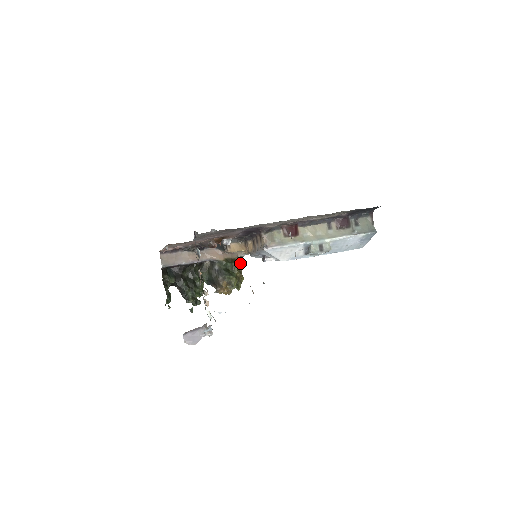
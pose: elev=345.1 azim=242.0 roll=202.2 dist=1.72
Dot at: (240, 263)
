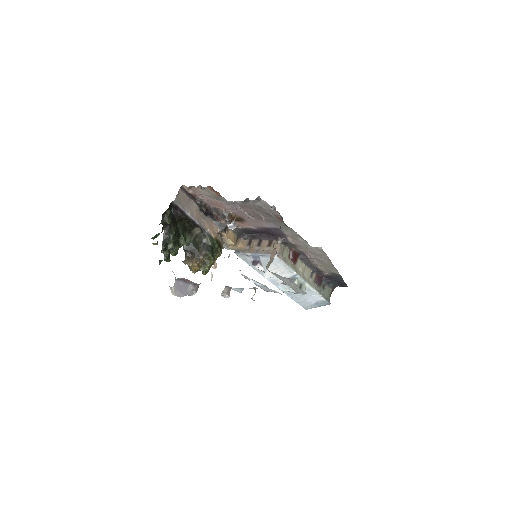
Dot at: occluded
